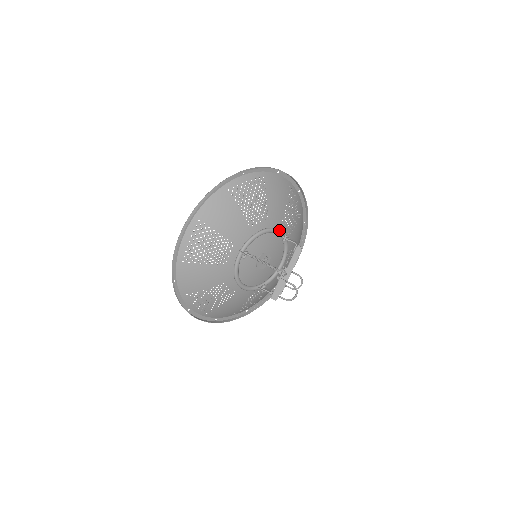
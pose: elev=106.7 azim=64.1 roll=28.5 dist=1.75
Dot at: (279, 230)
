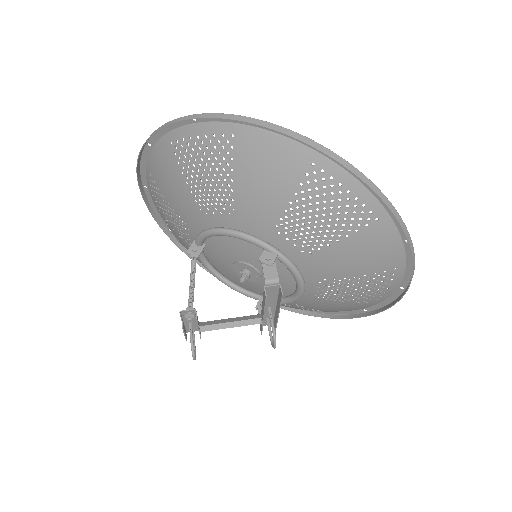
Dot at: (257, 241)
